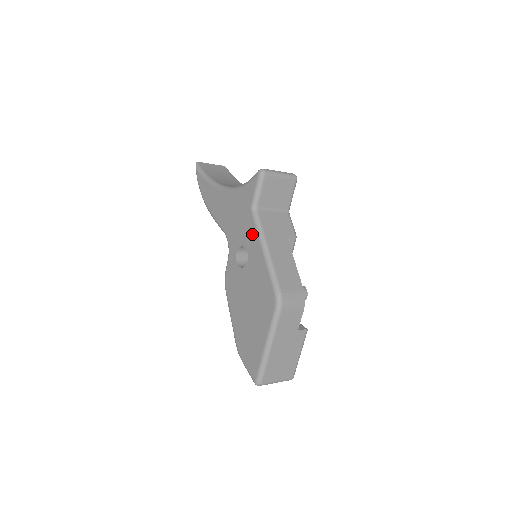
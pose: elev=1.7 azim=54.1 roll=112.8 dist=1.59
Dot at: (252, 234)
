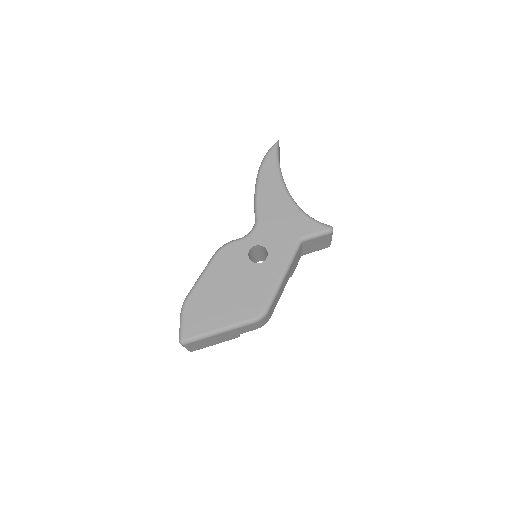
Dot at: (284, 253)
